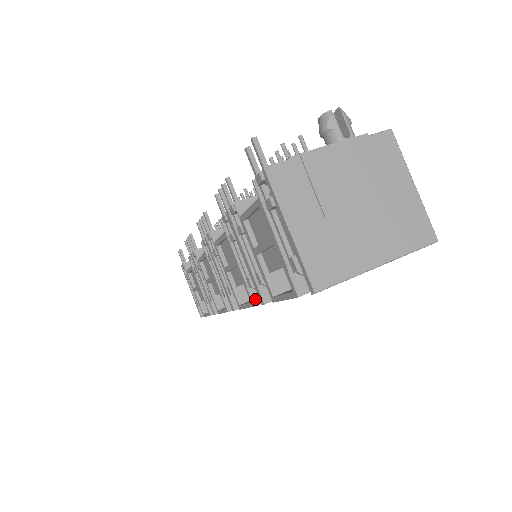
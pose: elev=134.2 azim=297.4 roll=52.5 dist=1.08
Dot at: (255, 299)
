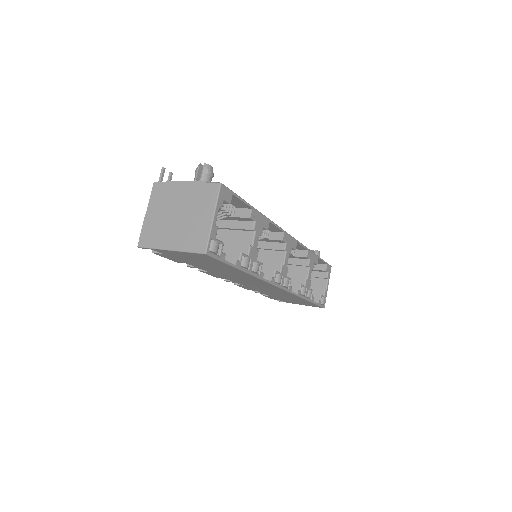
Dot at: occluded
